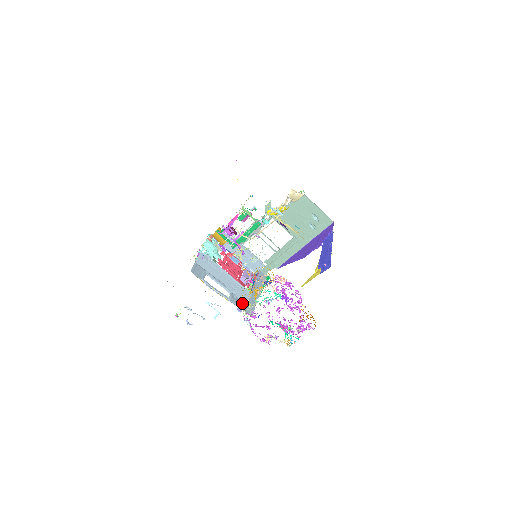
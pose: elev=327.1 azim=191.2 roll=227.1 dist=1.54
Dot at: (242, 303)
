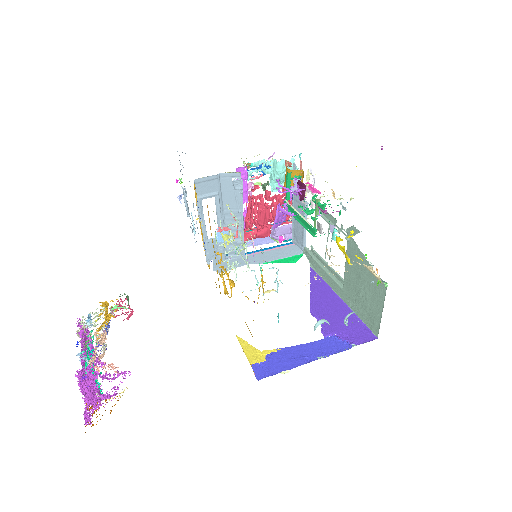
Dot at: (104, 305)
